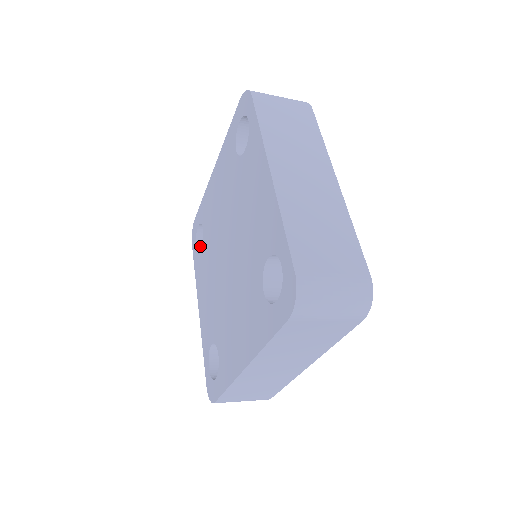
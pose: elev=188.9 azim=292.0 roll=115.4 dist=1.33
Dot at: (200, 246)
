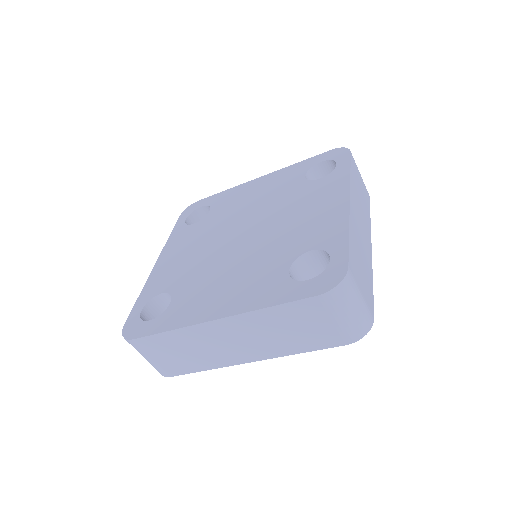
Dot at: (189, 221)
